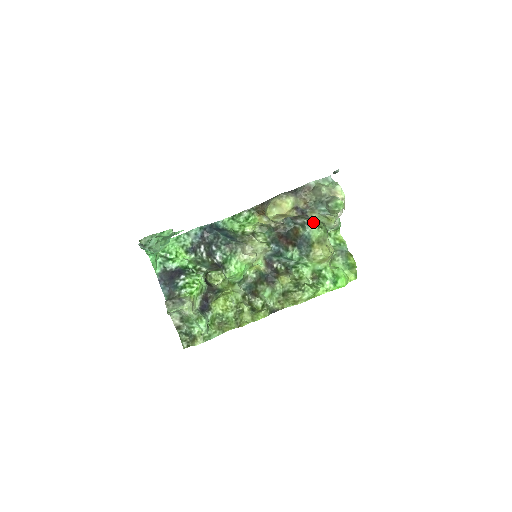
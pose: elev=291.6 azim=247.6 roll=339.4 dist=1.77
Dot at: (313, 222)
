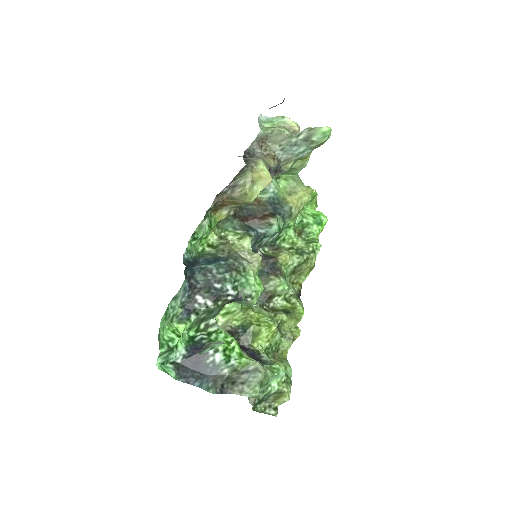
Dot at: (272, 177)
